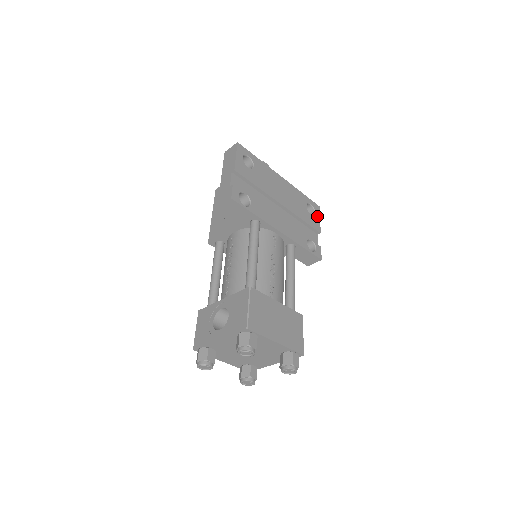
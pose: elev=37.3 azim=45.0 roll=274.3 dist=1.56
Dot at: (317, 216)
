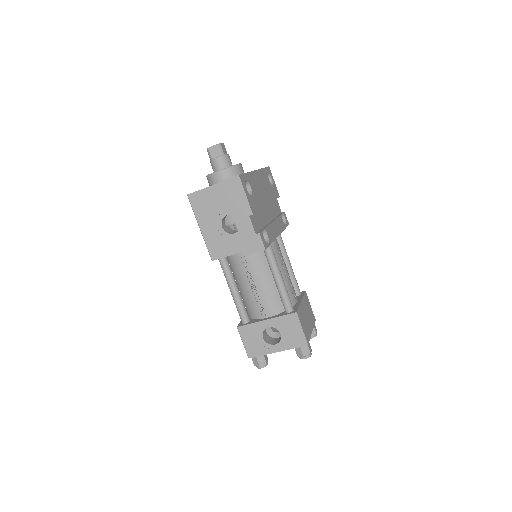
Dot at: (273, 181)
